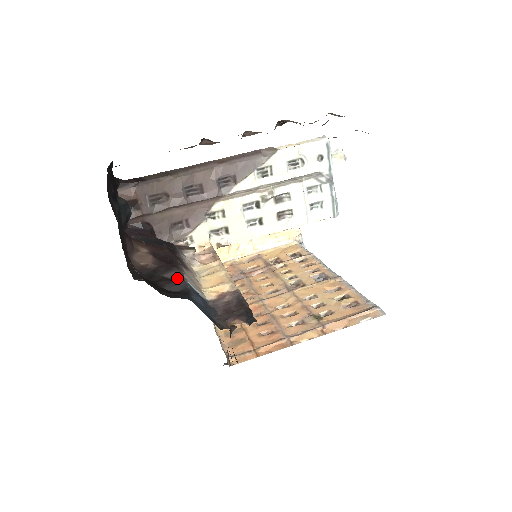
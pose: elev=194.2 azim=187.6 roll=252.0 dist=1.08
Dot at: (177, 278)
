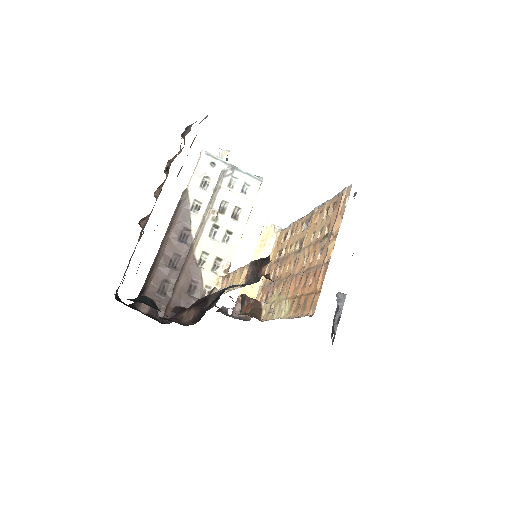
Dot at: (214, 298)
